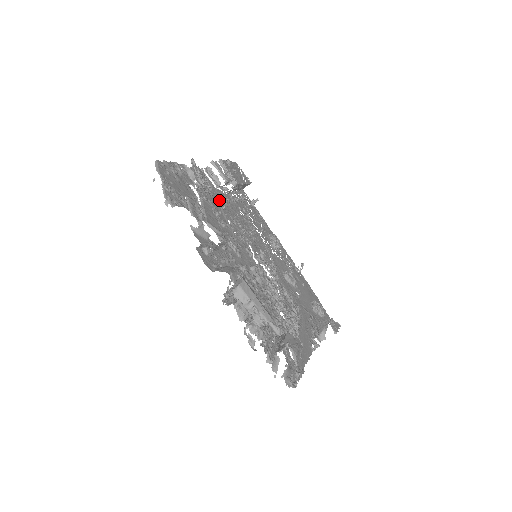
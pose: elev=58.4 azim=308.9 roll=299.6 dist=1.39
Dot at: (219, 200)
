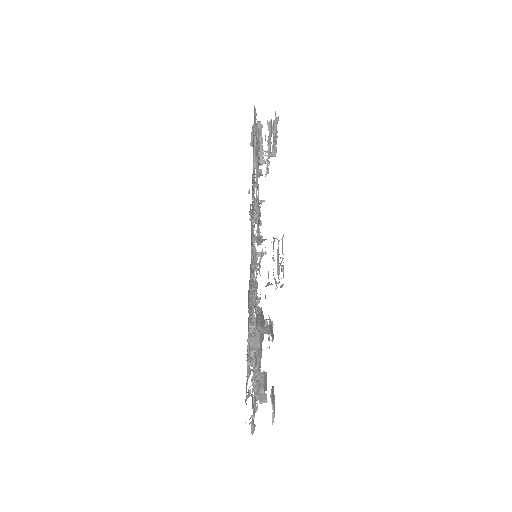
Dot at: (254, 176)
